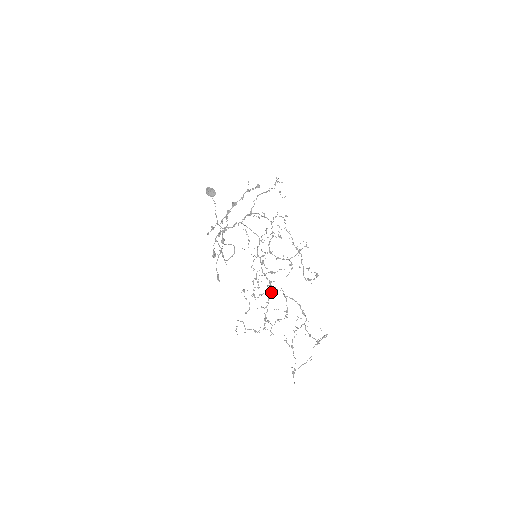
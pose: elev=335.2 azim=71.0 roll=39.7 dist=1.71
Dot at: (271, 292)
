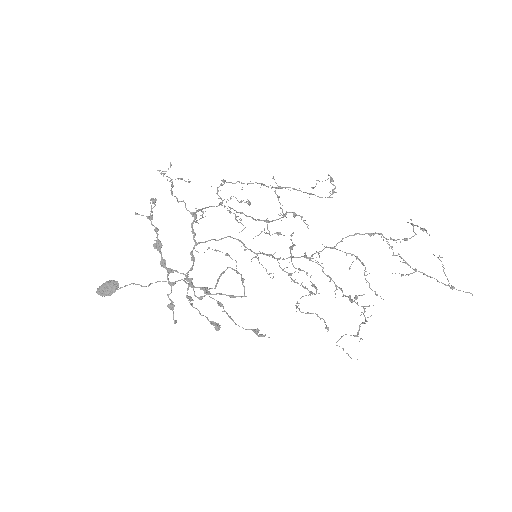
Dot at: occluded
